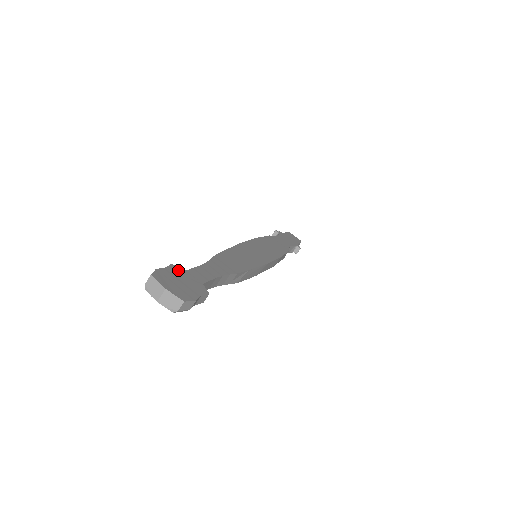
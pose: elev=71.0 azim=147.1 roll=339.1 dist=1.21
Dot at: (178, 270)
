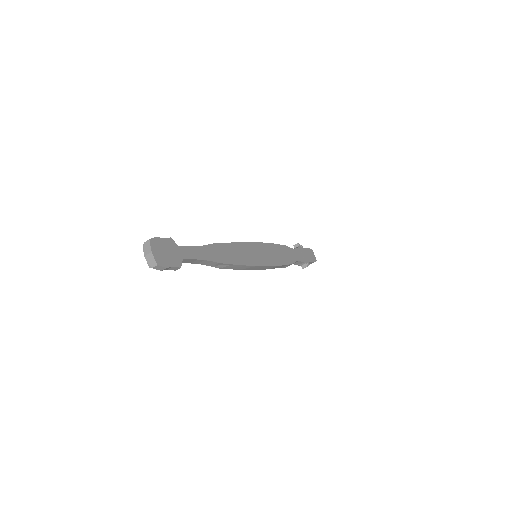
Dot at: (172, 243)
